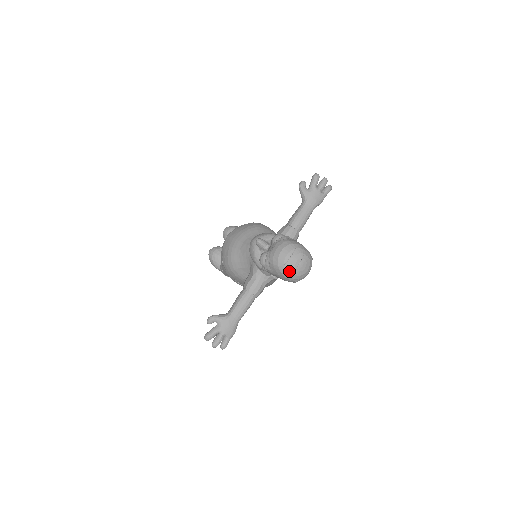
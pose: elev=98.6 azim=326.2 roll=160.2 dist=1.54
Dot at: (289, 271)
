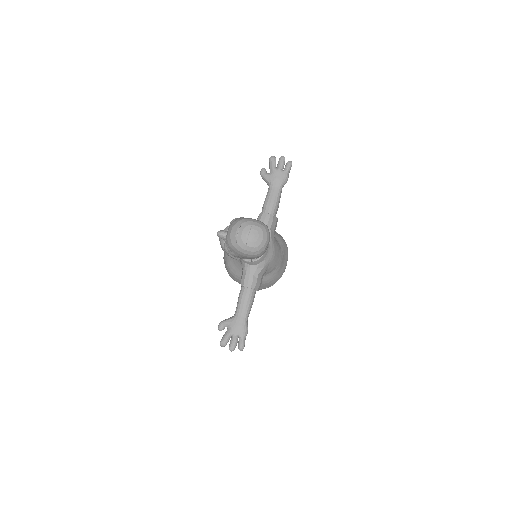
Dot at: (244, 246)
